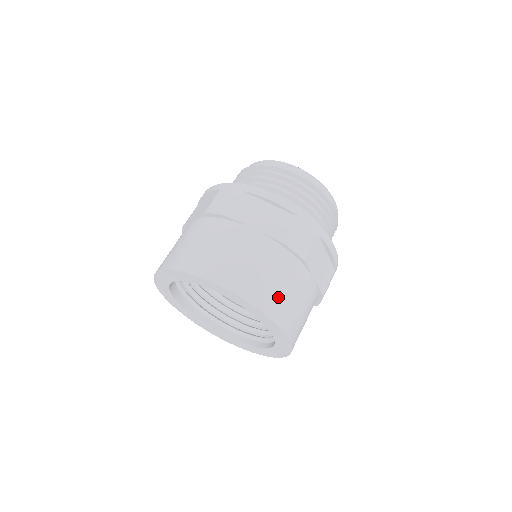
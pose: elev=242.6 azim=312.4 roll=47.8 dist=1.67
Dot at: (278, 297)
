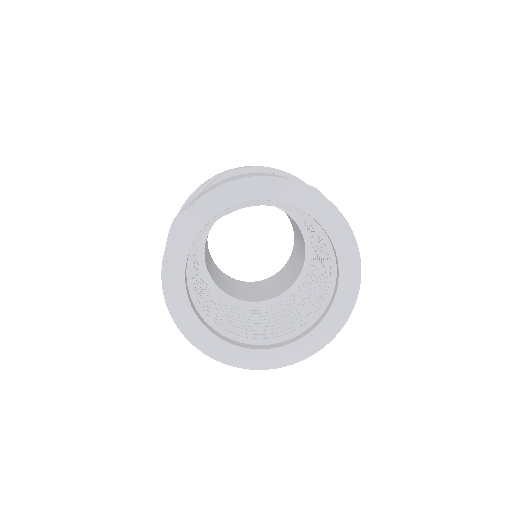
Dot at: occluded
